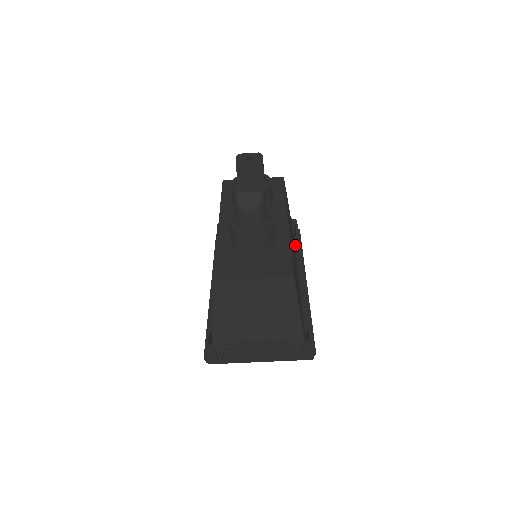
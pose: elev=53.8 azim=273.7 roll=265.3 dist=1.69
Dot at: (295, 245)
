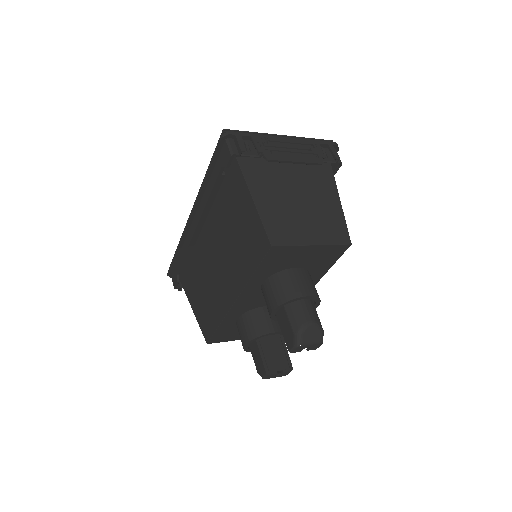
Dot at: occluded
